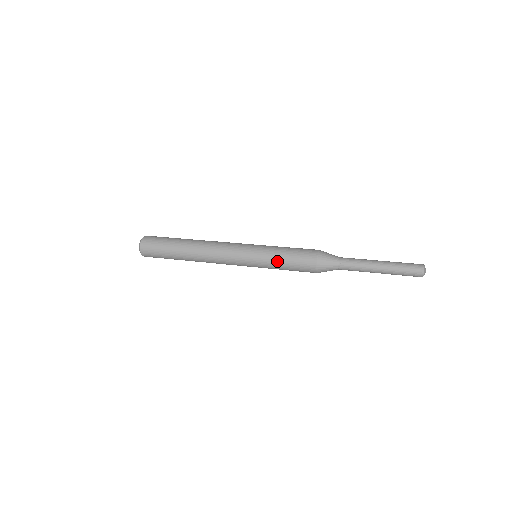
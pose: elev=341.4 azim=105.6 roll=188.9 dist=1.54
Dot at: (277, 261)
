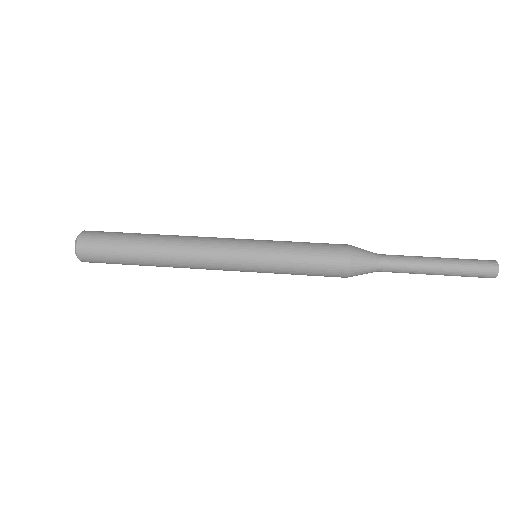
Dot at: (291, 256)
